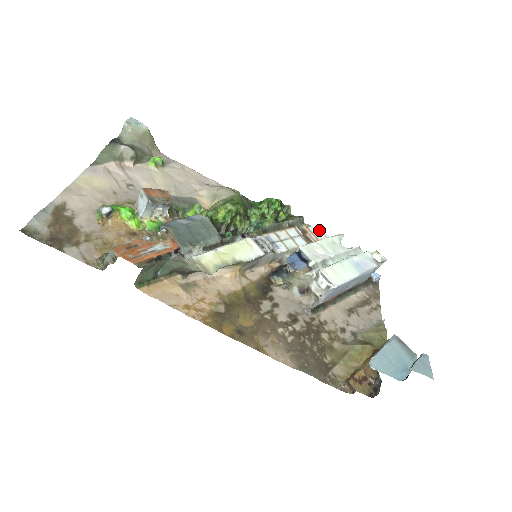
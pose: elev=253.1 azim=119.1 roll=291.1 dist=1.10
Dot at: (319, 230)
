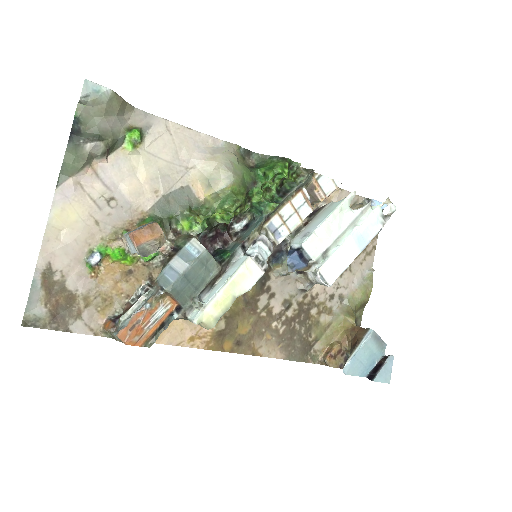
Dot at: (330, 178)
